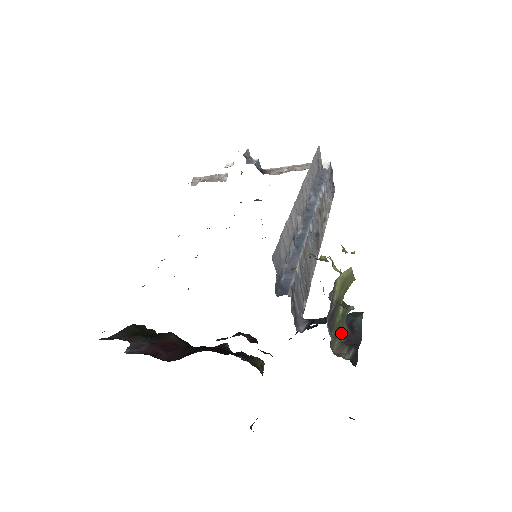
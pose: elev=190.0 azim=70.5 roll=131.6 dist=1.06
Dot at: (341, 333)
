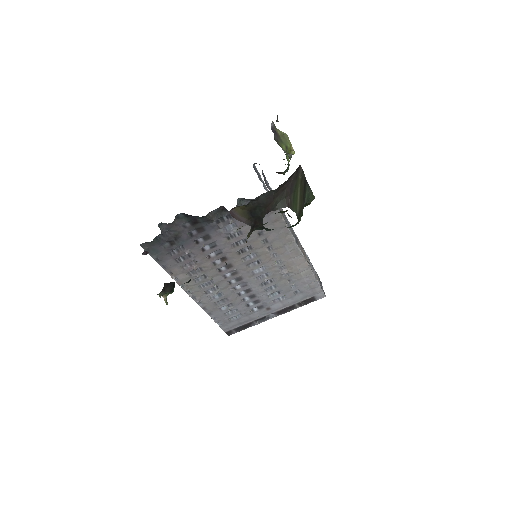
Dot at: (284, 152)
